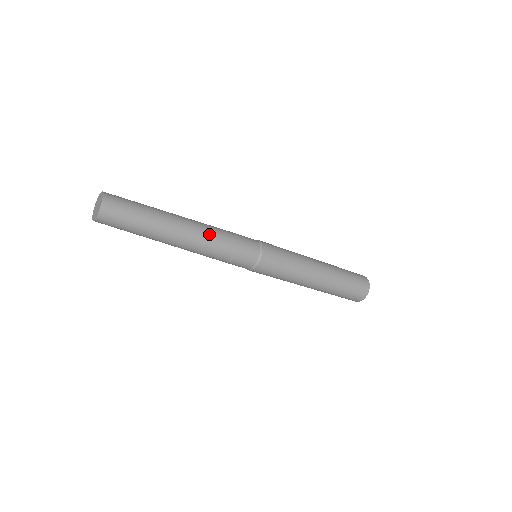
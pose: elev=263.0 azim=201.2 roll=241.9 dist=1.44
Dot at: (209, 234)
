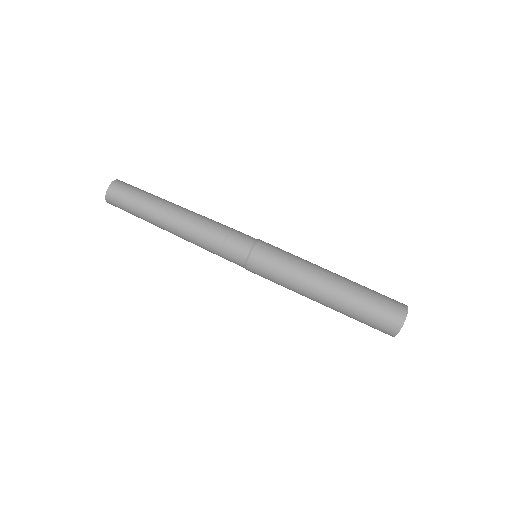
Dot at: (201, 220)
